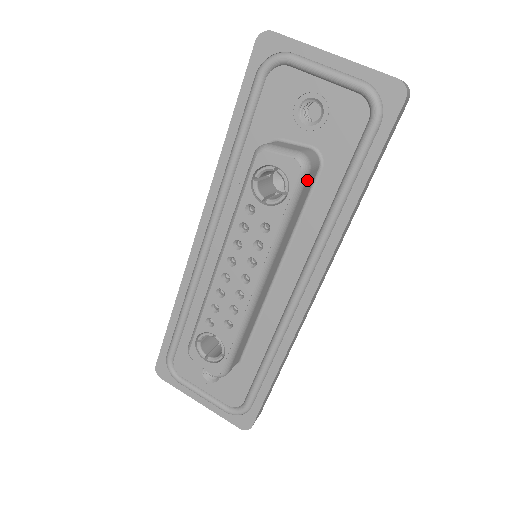
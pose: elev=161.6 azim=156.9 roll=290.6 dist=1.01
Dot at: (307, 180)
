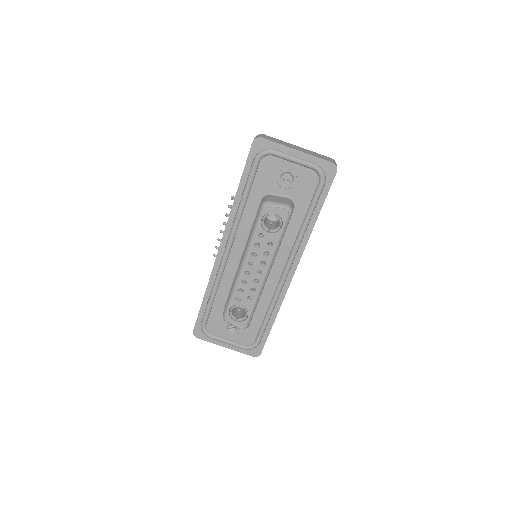
Dot at: occluded
